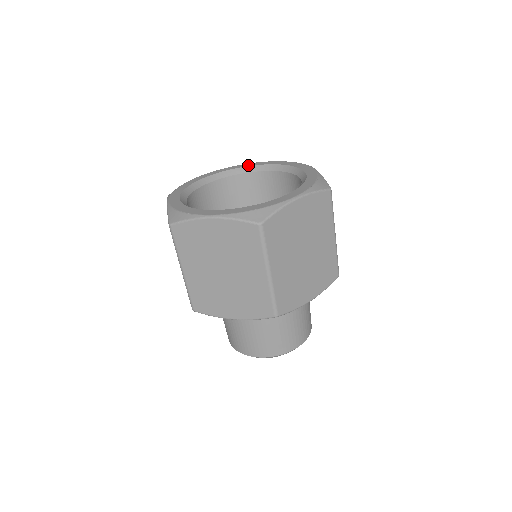
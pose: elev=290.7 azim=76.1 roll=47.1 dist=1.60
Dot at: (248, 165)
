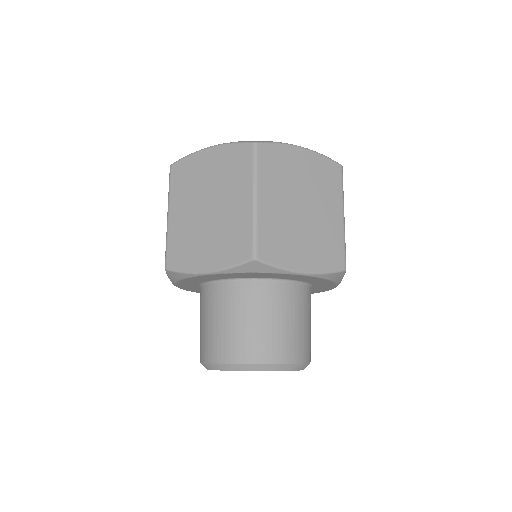
Dot at: occluded
